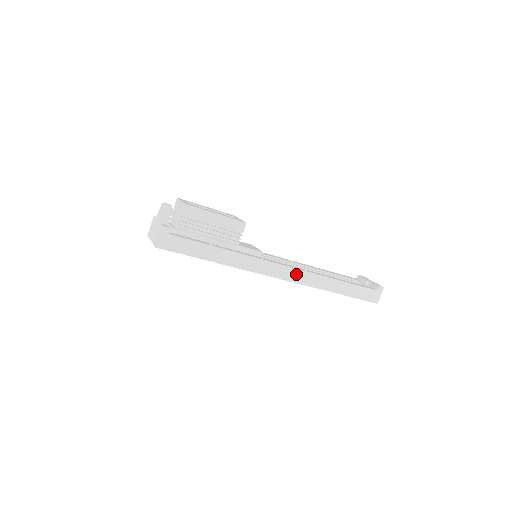
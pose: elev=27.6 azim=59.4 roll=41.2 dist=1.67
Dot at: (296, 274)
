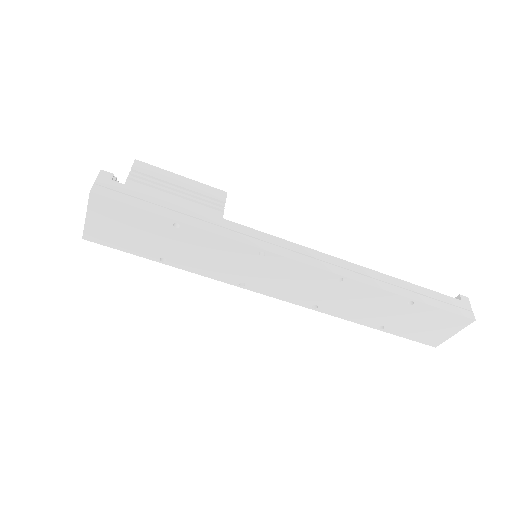
Dot at: (325, 260)
